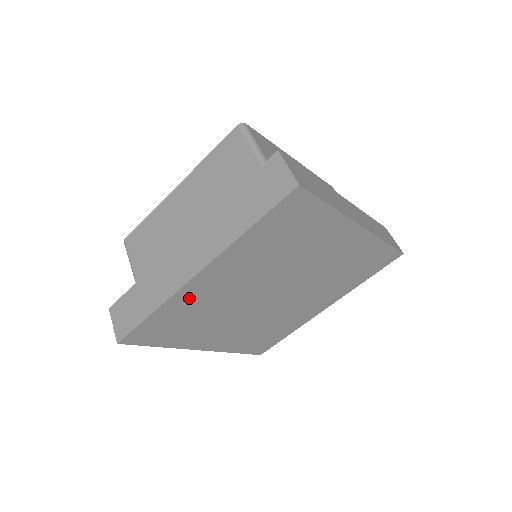
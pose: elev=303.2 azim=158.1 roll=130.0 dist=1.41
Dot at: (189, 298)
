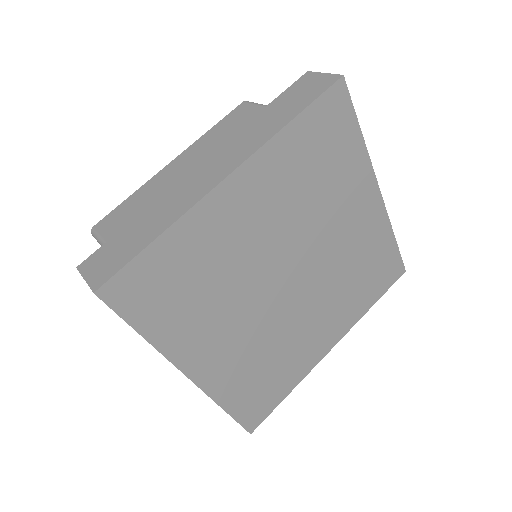
Dot at: (207, 227)
